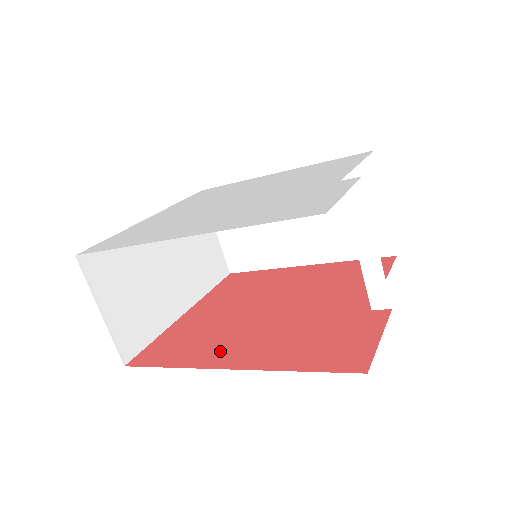
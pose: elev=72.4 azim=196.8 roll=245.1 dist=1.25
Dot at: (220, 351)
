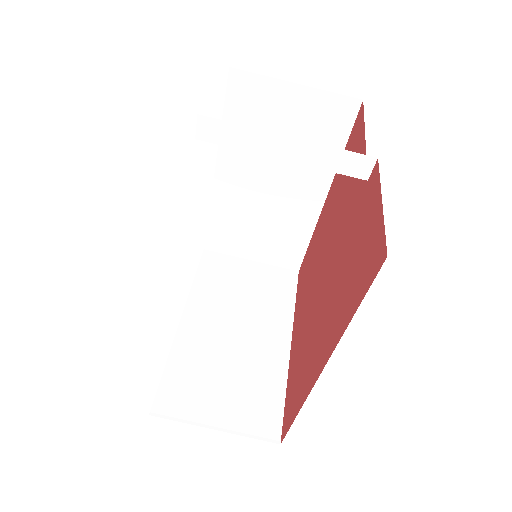
Dot at: (312, 360)
